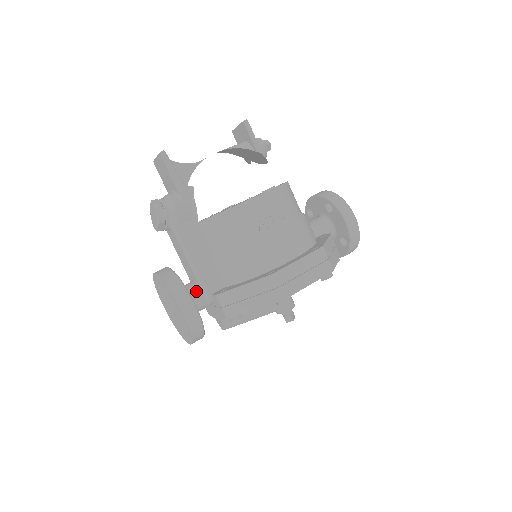
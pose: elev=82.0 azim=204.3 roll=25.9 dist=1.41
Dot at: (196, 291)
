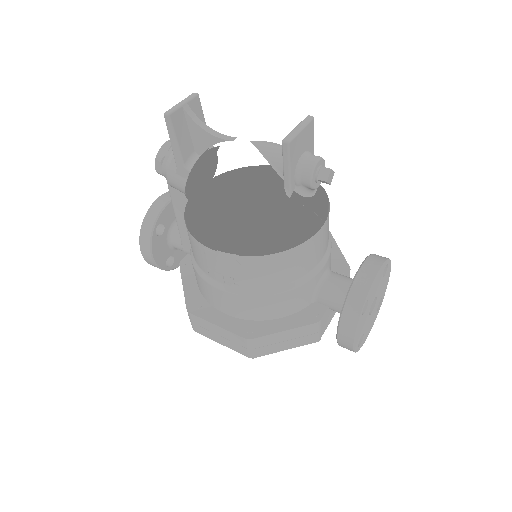
Dot at: (178, 240)
